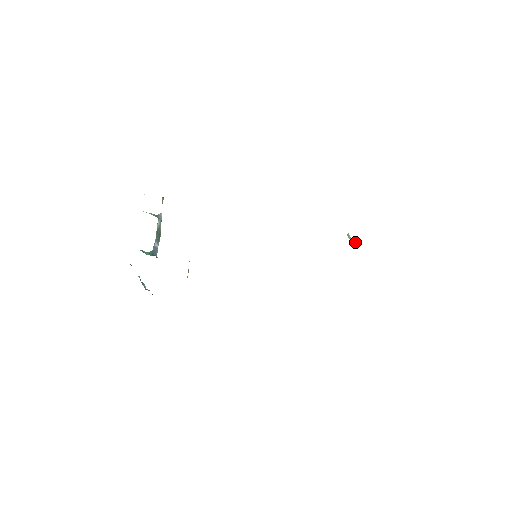
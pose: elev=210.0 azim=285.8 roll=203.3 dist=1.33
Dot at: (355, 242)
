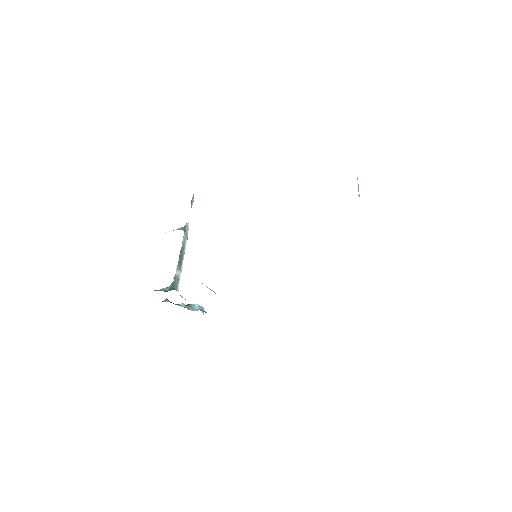
Dot at: occluded
